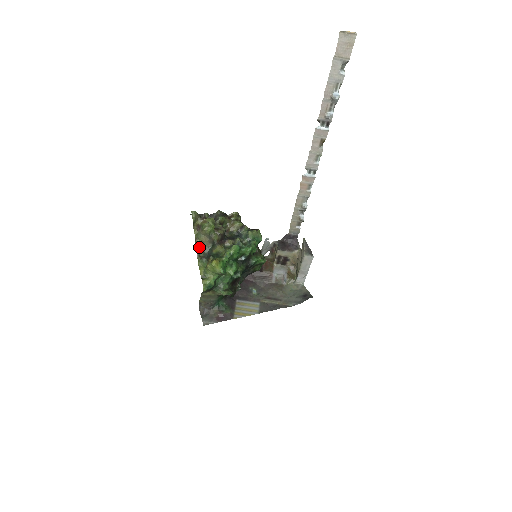
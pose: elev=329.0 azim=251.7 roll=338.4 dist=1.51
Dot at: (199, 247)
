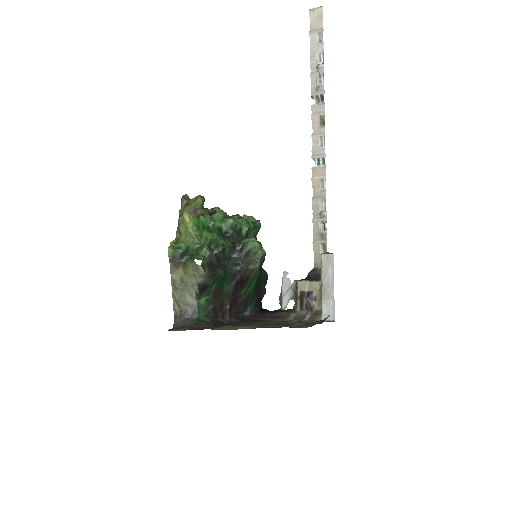
Dot at: occluded
